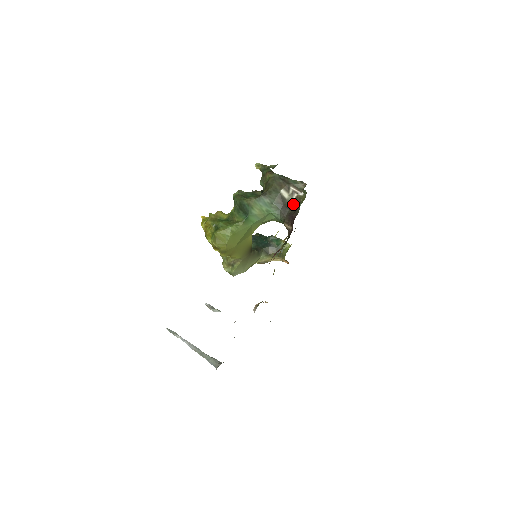
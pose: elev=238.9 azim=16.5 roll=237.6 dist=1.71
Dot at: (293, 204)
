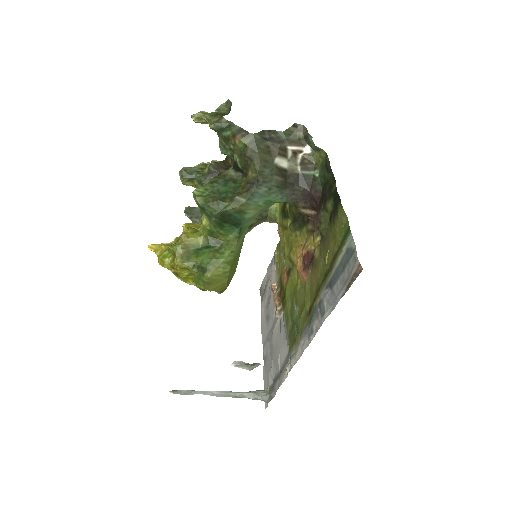
Dot at: (301, 173)
